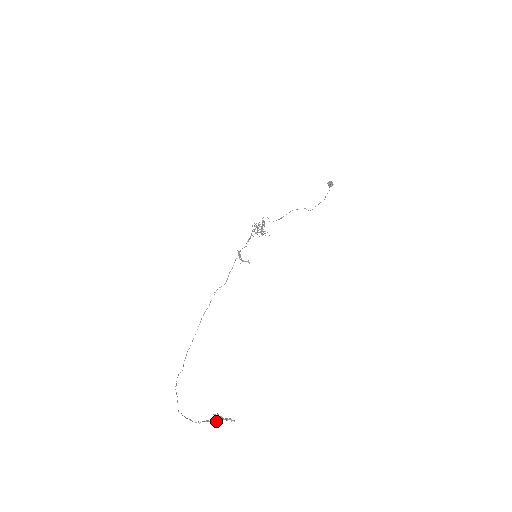
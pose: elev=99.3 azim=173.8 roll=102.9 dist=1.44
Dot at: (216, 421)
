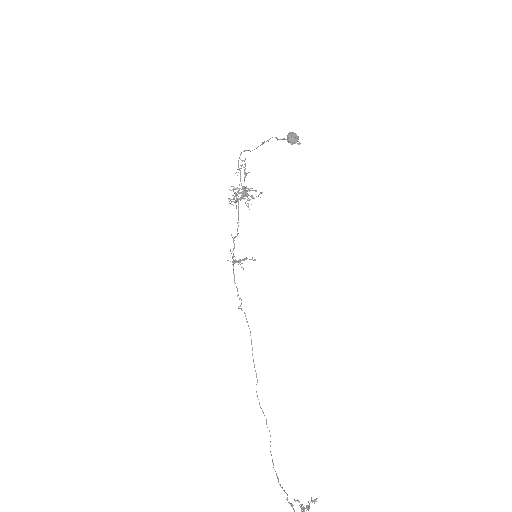
Dot at: out of frame
